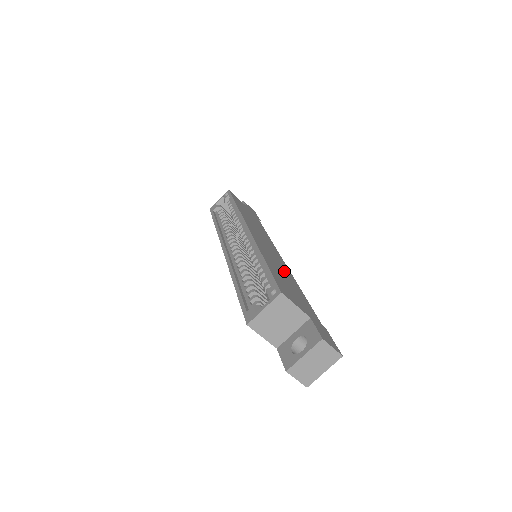
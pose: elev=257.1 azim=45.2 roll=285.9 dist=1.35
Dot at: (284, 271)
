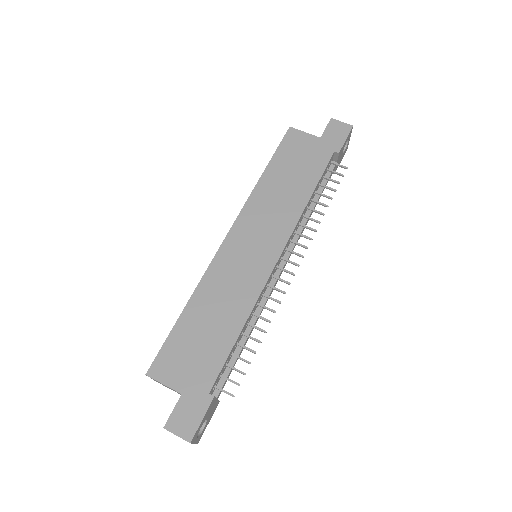
Dot at: (232, 304)
